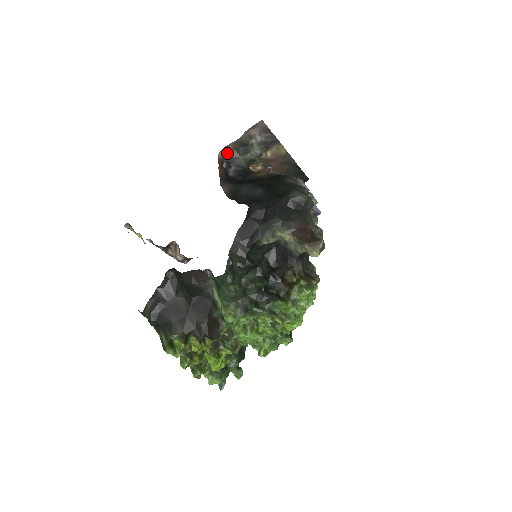
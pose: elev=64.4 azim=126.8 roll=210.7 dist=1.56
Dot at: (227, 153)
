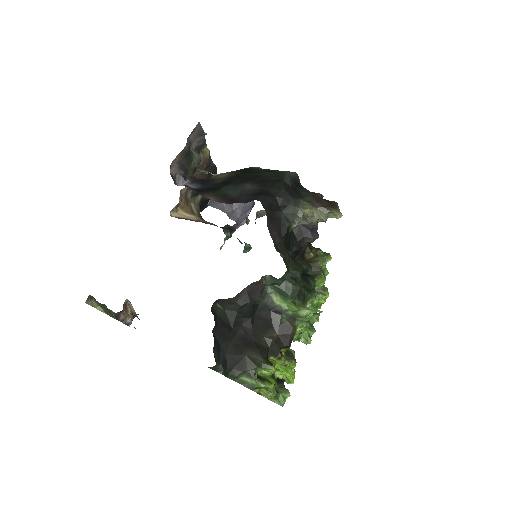
Dot at: (174, 168)
